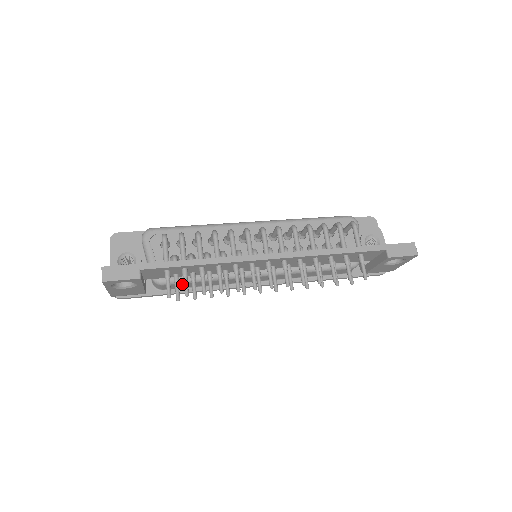
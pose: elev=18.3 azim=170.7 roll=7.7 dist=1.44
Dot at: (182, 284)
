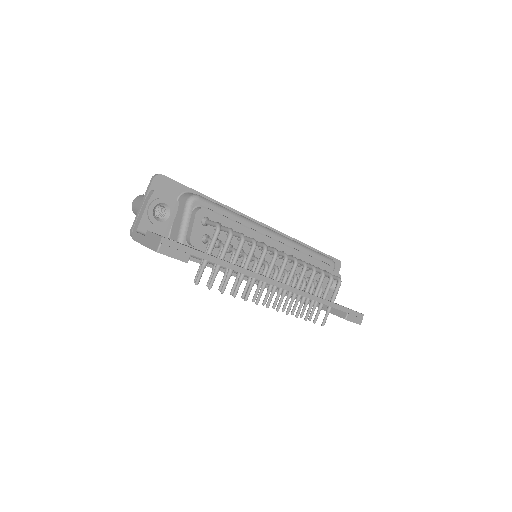
Dot at: (196, 258)
